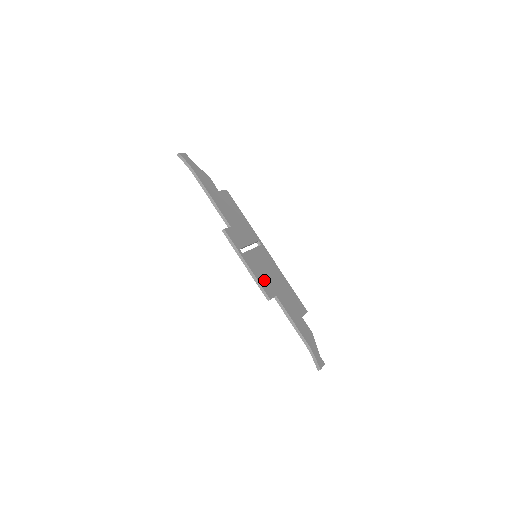
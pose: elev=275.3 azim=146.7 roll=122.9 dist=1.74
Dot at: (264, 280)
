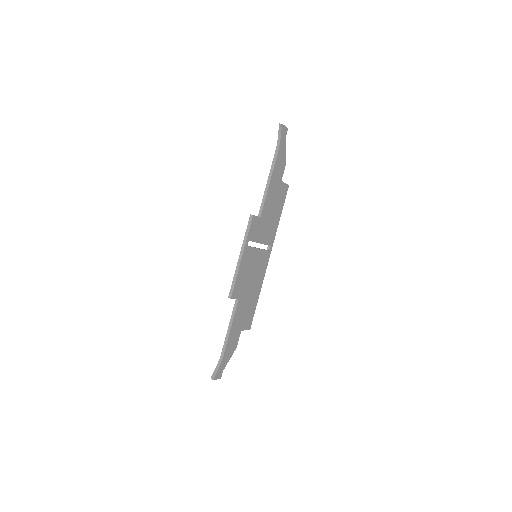
Dot at: (242, 280)
